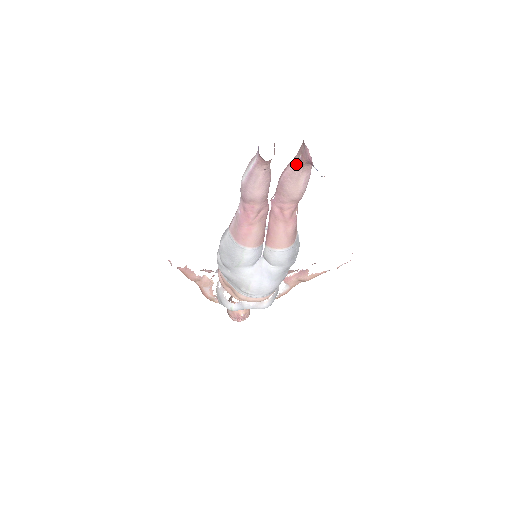
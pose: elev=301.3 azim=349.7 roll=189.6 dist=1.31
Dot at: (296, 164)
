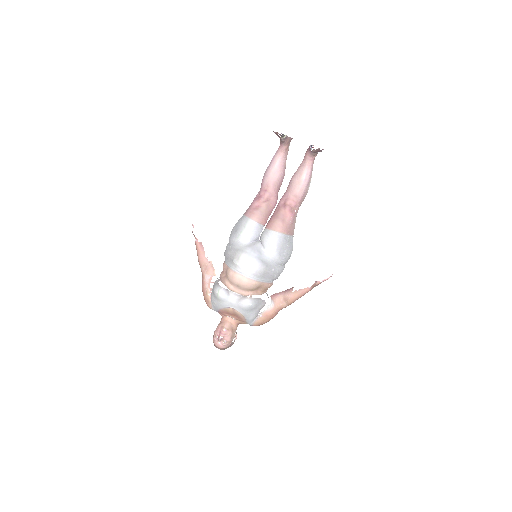
Dot at: (302, 162)
